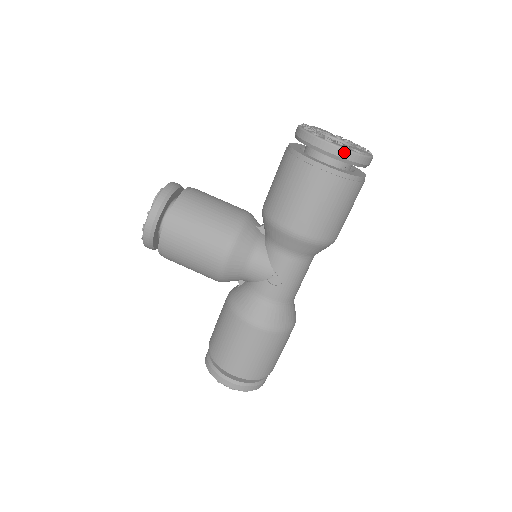
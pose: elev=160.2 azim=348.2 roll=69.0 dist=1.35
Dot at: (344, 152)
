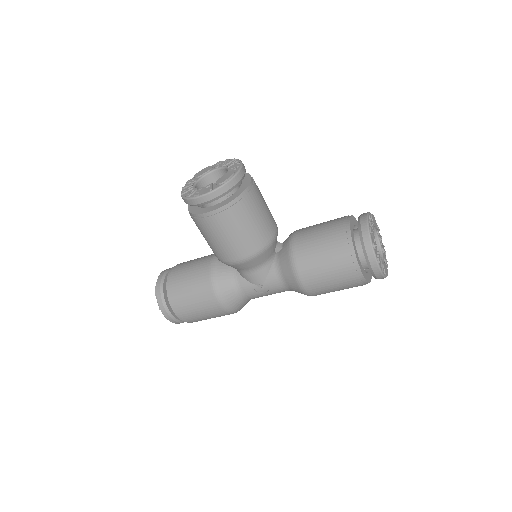
Dot at: (379, 273)
